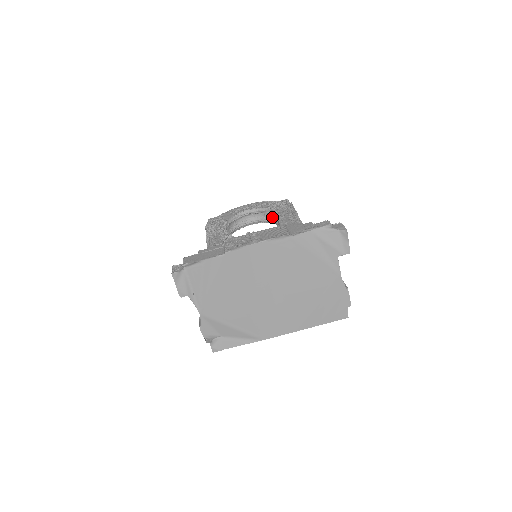
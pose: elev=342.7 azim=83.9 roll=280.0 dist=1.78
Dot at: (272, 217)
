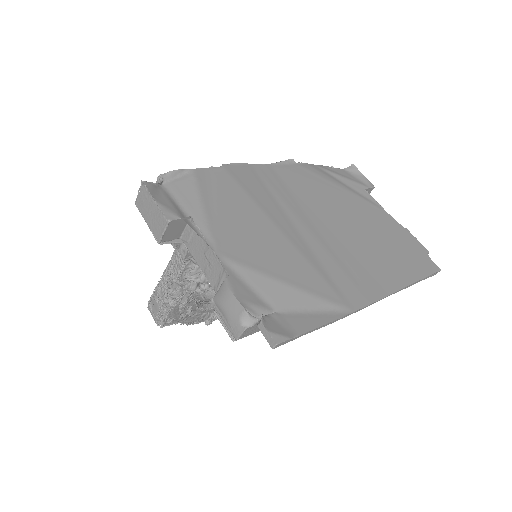
Dot at: occluded
